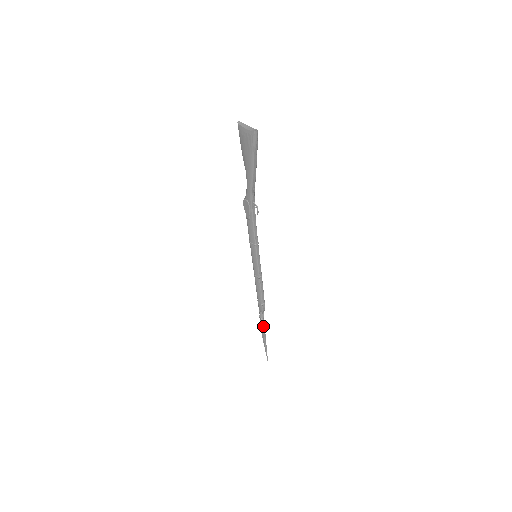
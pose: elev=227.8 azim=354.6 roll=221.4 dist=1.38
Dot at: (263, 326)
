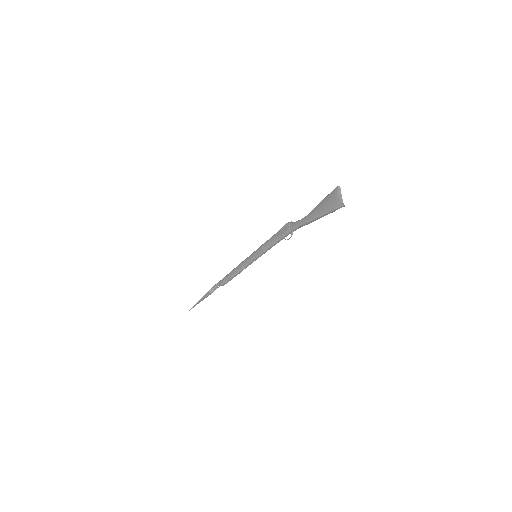
Dot at: (210, 293)
